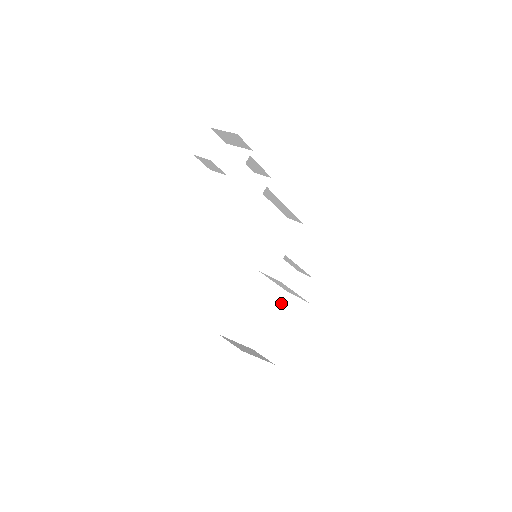
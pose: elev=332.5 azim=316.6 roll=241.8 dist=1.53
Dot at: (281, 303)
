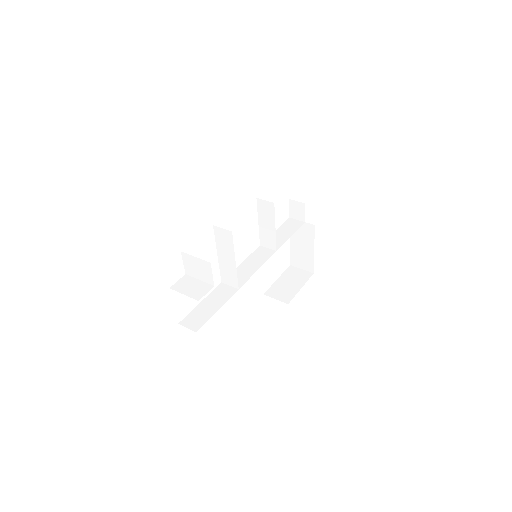
Dot at: occluded
